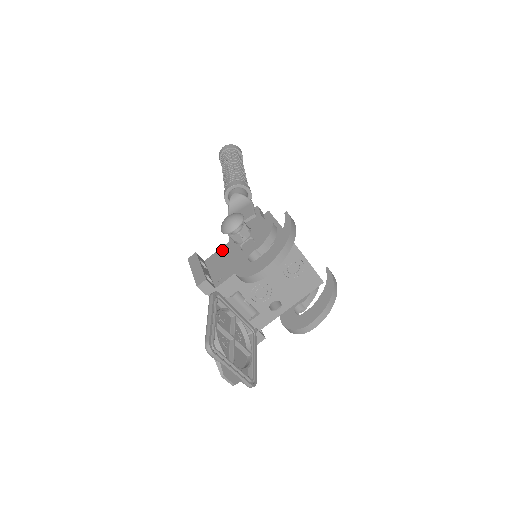
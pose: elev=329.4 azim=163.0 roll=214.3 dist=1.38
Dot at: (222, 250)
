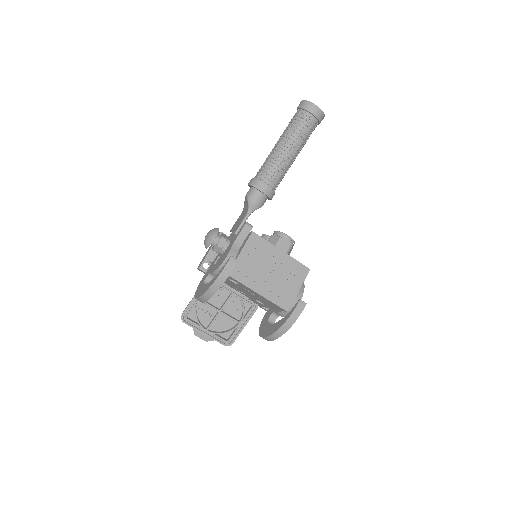
Dot at: occluded
